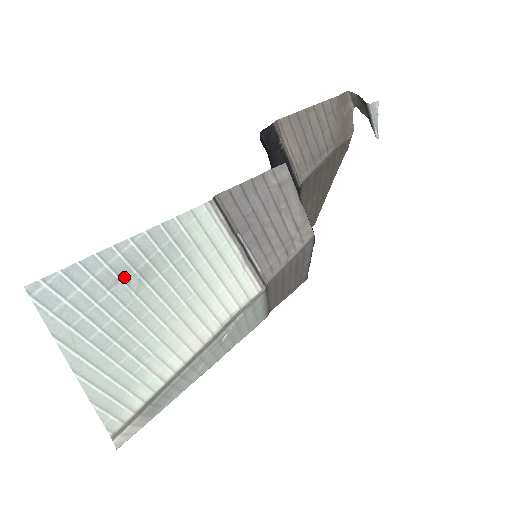
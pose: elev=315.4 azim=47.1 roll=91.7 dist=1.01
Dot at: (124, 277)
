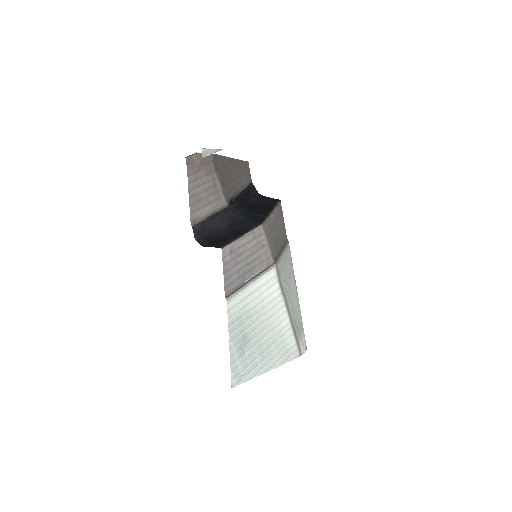
Dot at: (242, 347)
